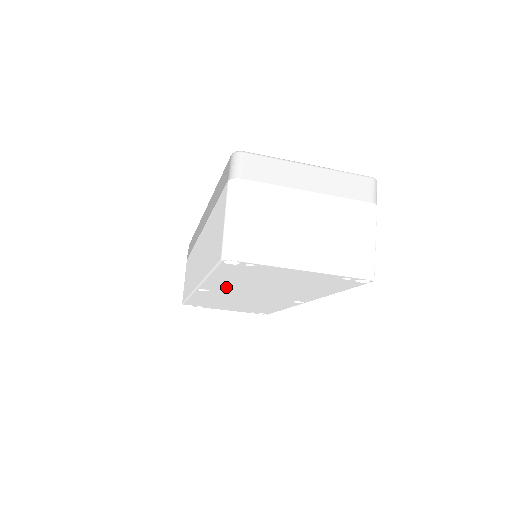
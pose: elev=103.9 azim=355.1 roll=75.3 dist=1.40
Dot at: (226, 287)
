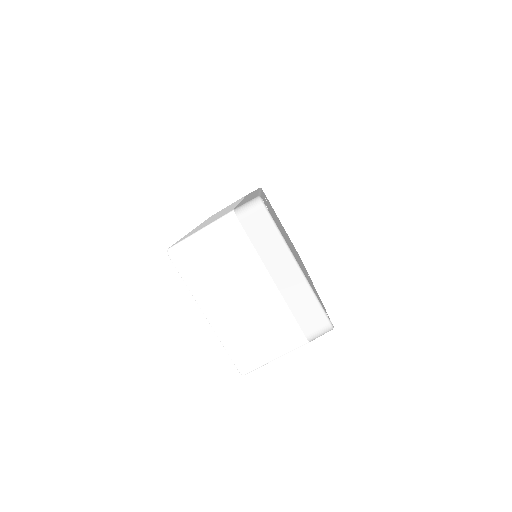
Dot at: occluded
